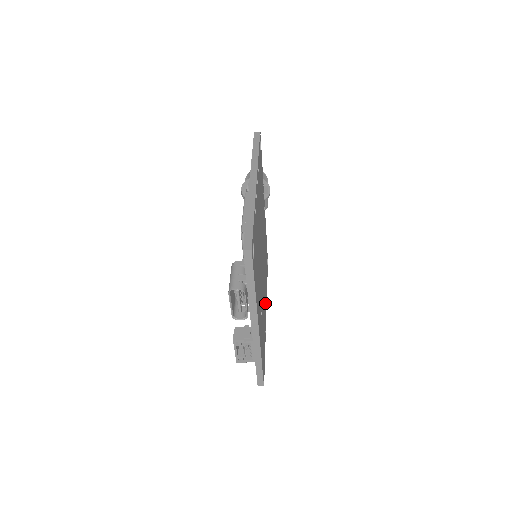
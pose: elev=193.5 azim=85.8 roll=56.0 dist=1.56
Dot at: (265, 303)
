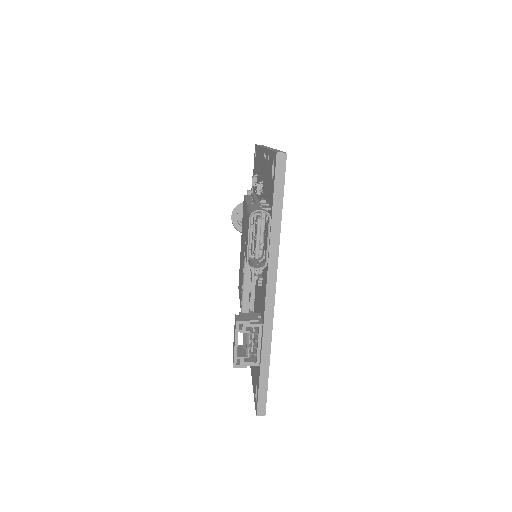
Dot at: occluded
